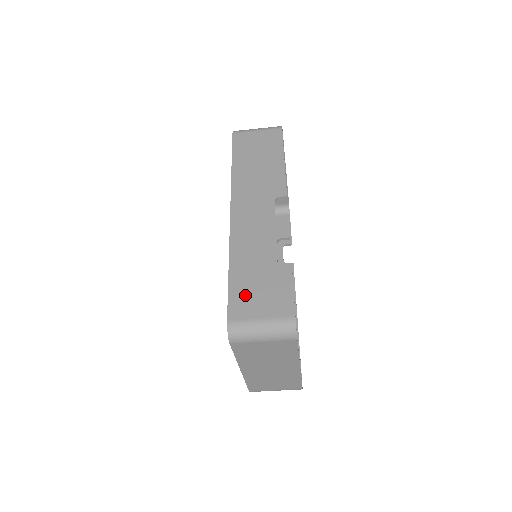
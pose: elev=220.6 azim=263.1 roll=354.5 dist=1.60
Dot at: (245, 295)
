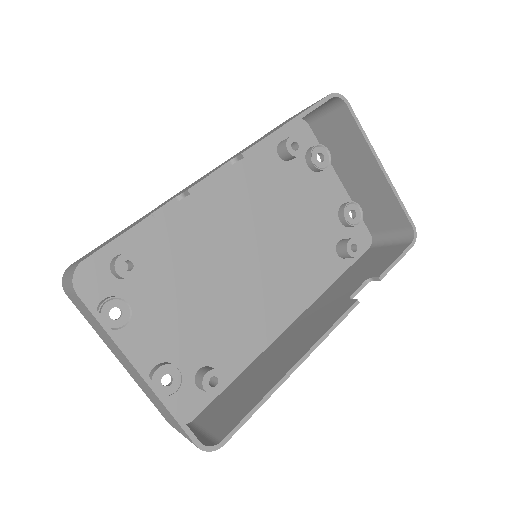
Dot at: (102, 244)
